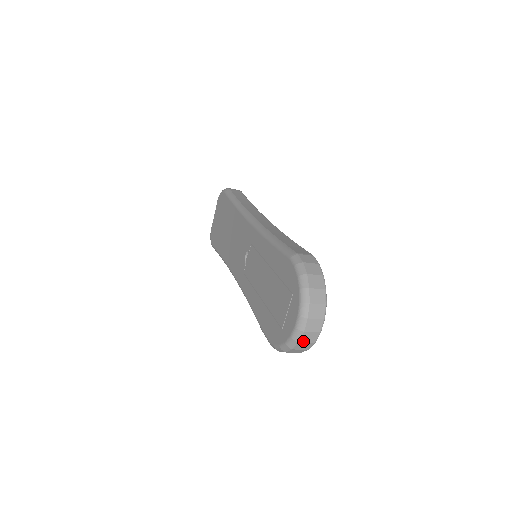
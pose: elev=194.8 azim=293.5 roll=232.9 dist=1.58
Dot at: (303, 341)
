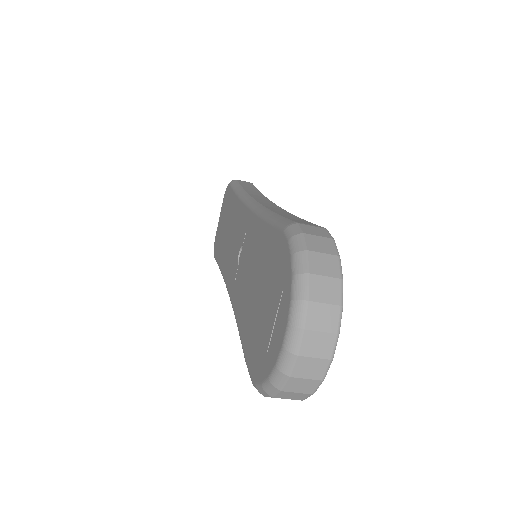
Dot at: (299, 375)
